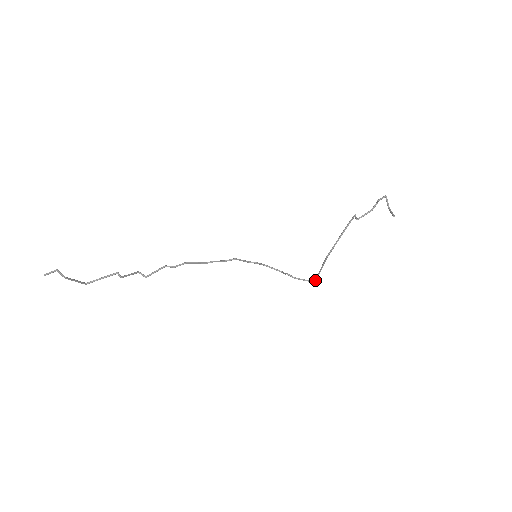
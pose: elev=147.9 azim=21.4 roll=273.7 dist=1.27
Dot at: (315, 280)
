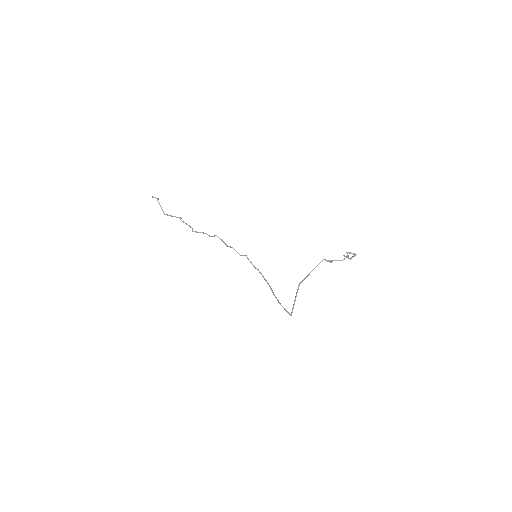
Dot at: (291, 312)
